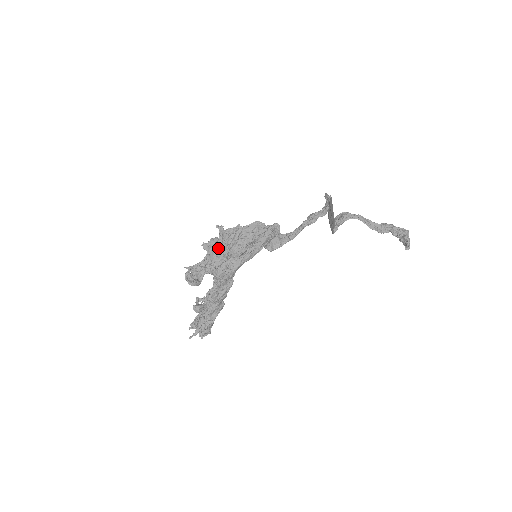
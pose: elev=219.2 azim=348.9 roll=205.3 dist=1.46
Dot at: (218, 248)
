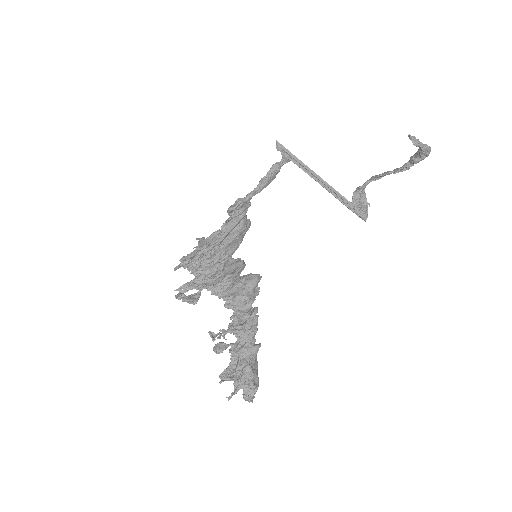
Dot at: occluded
